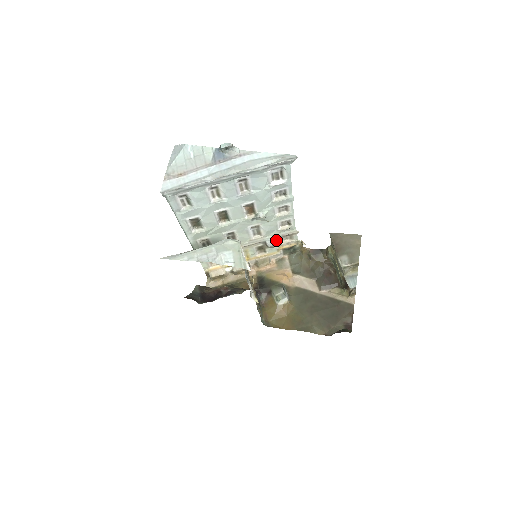
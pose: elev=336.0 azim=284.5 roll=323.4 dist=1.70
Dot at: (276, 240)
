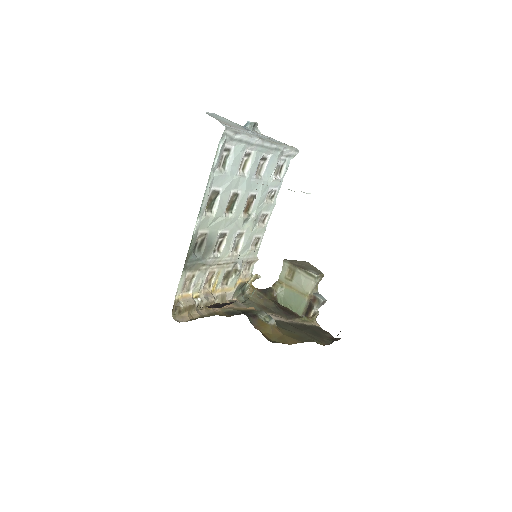
Dot at: occluded
